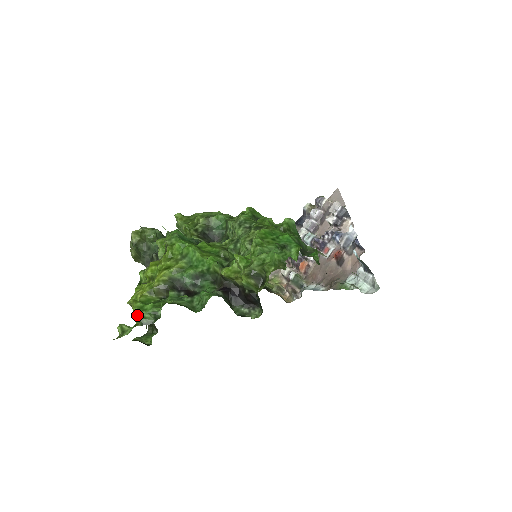
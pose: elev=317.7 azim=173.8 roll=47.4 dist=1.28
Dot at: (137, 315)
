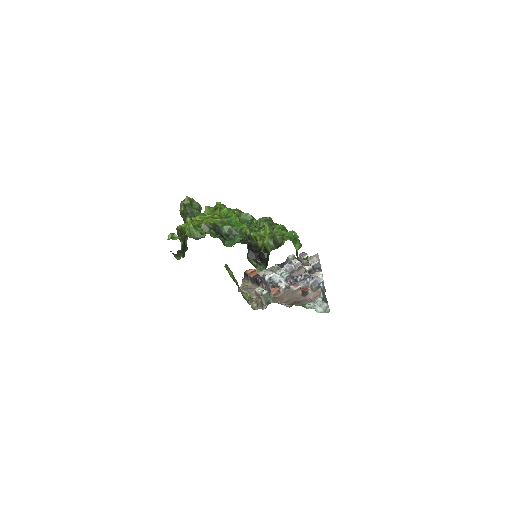
Dot at: (190, 229)
